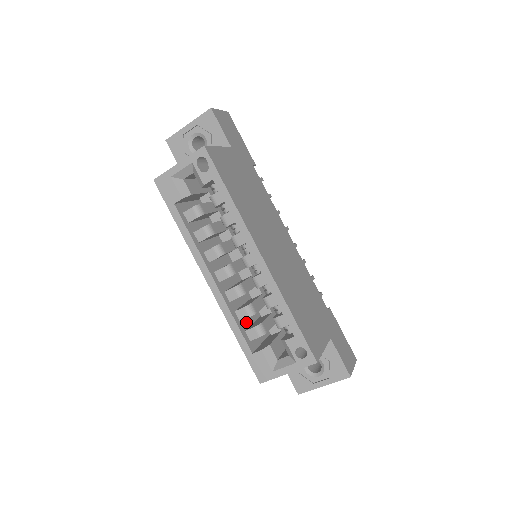
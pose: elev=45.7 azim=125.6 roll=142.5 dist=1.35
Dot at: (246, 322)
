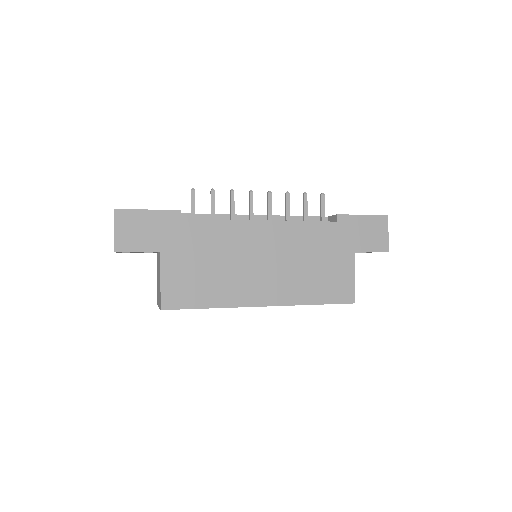
Dot at: occluded
